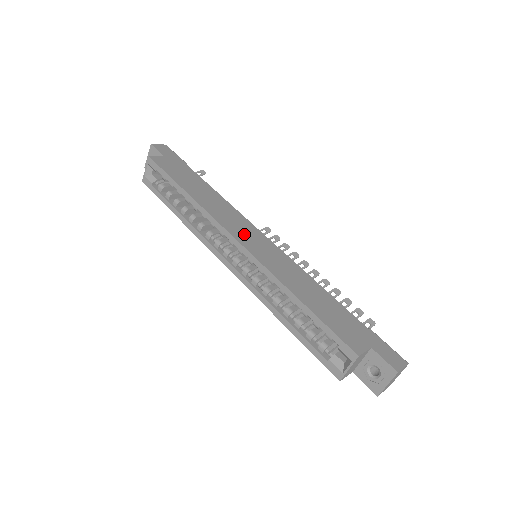
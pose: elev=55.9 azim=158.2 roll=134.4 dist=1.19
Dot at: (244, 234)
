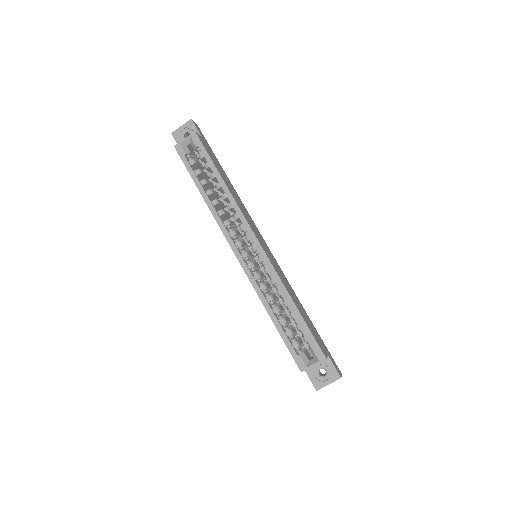
Dot at: (258, 236)
